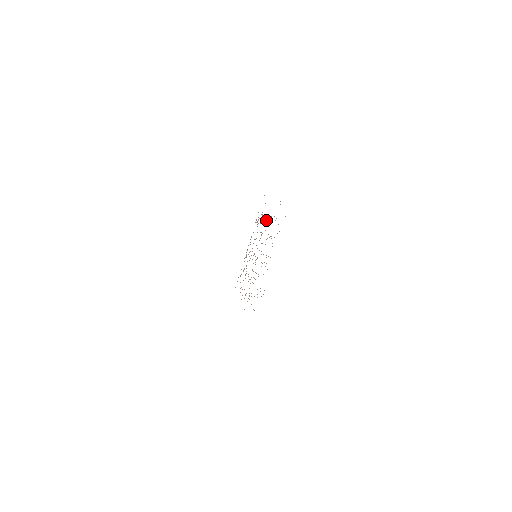
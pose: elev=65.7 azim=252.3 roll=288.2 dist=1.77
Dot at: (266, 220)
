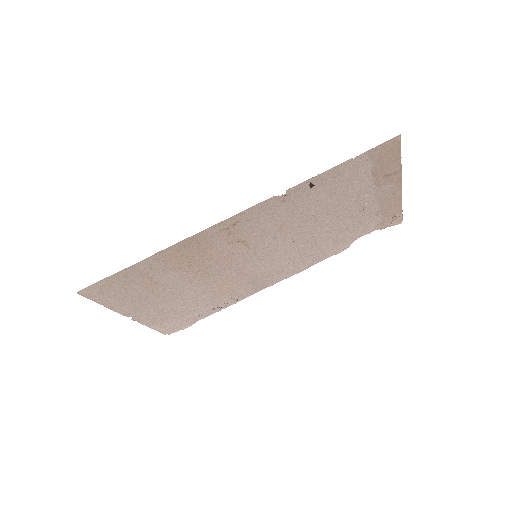
Dot at: (265, 276)
